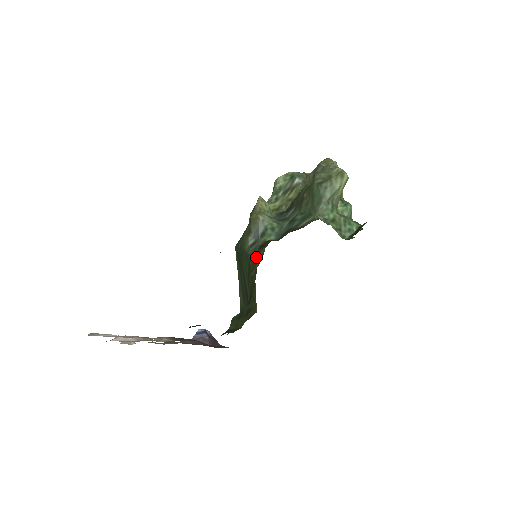
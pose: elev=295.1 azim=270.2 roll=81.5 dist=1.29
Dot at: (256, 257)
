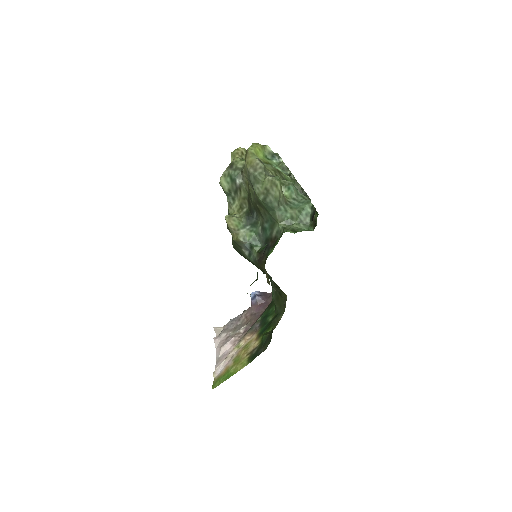
Dot at: occluded
